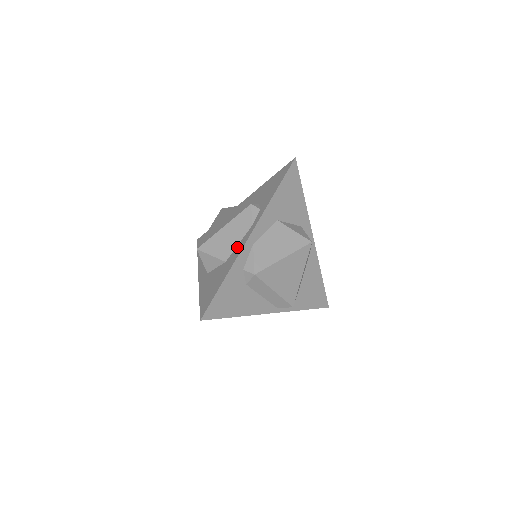
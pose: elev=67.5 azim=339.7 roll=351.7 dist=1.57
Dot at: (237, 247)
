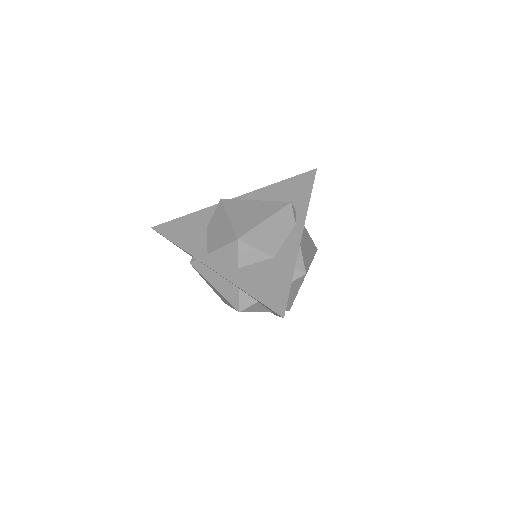
Dot at: (286, 243)
